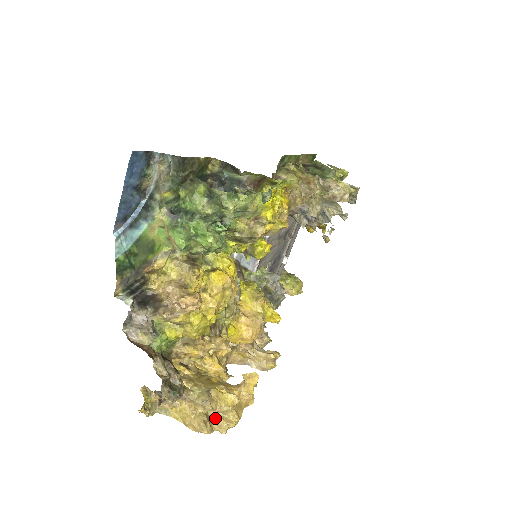
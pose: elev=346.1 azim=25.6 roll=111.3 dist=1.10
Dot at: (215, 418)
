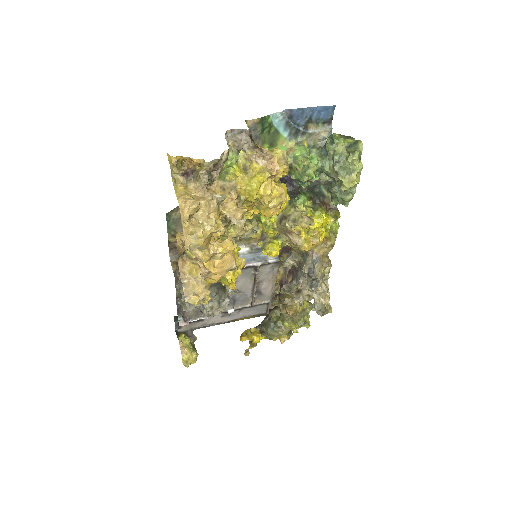
Dot at: (196, 220)
